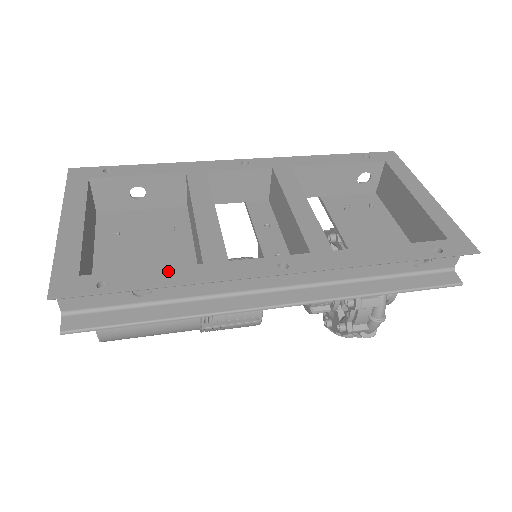
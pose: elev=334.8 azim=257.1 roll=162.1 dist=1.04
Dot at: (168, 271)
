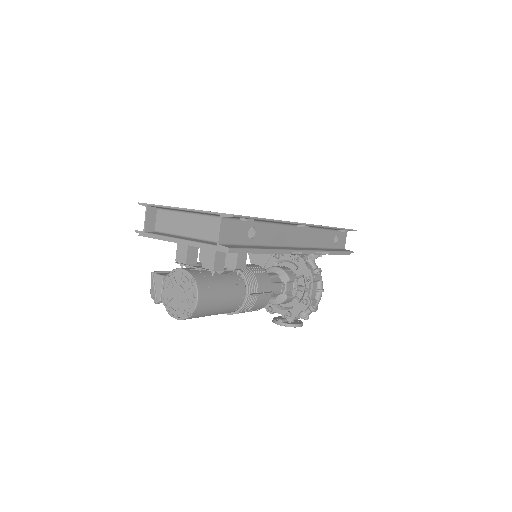
Dot at: occluded
